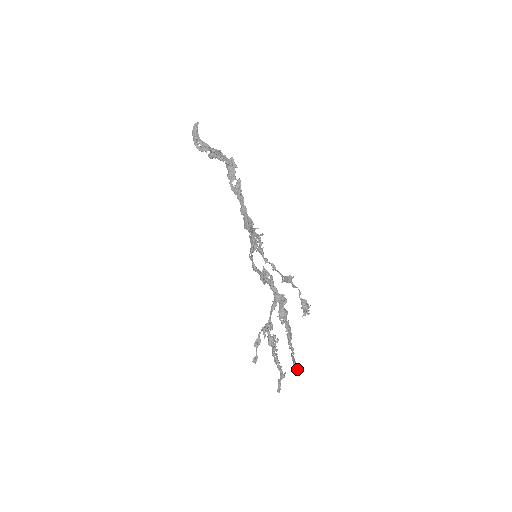
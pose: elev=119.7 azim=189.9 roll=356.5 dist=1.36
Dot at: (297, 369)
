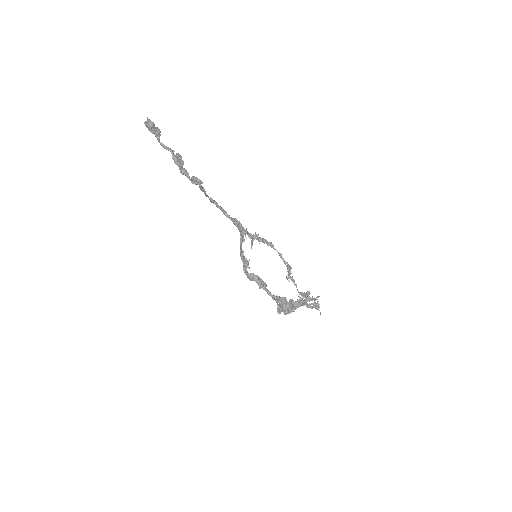
Dot at: (320, 312)
